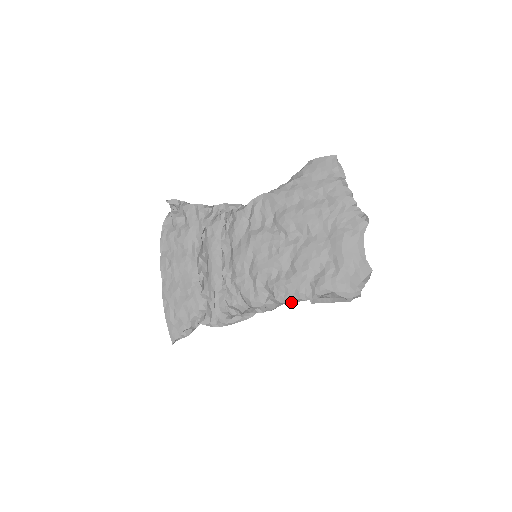
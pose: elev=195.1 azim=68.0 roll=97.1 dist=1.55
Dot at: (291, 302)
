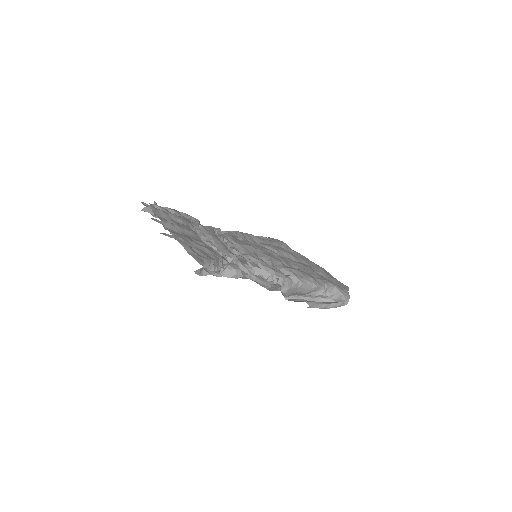
Dot at: (306, 284)
